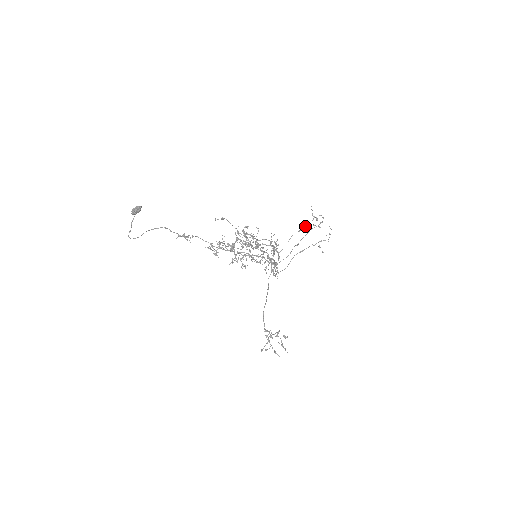
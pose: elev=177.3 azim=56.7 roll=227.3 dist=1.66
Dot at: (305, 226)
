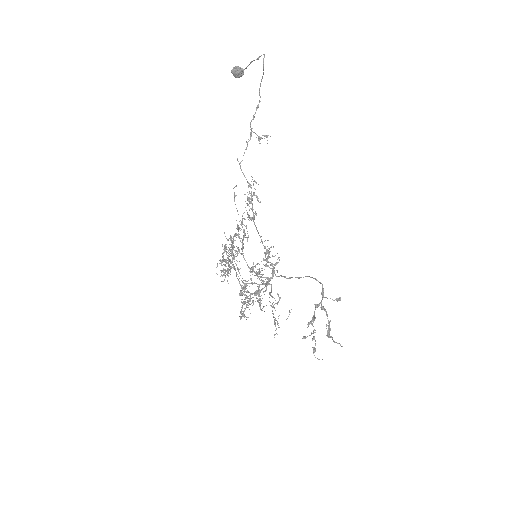
Dot at: occluded
